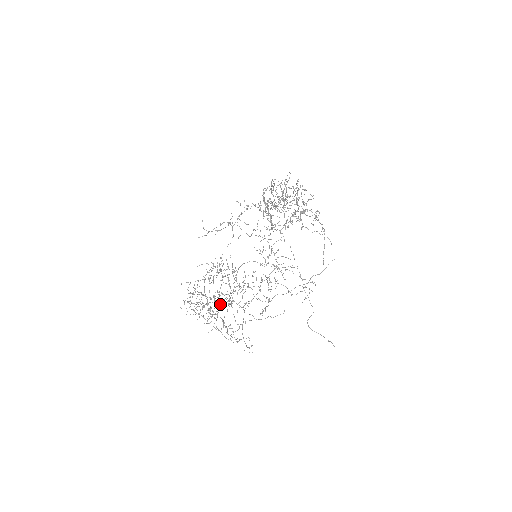
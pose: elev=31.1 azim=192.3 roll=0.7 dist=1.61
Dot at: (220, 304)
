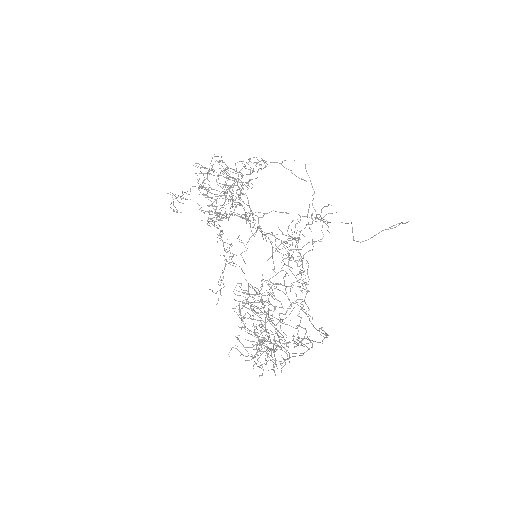
Dot at: occluded
